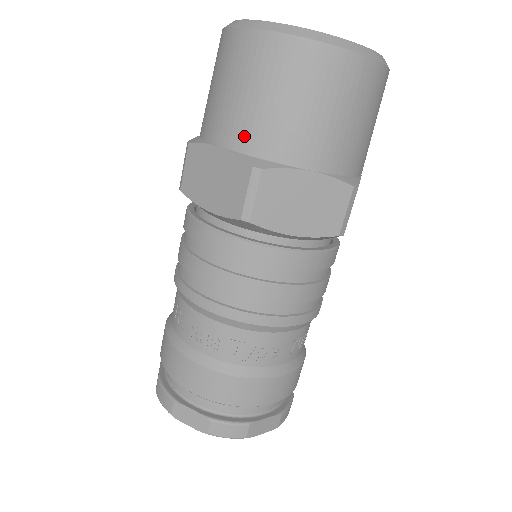
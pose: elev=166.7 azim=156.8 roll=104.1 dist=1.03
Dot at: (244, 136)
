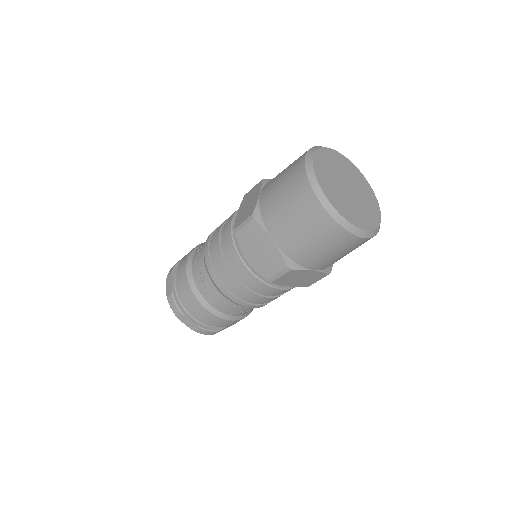
Dot at: (290, 248)
